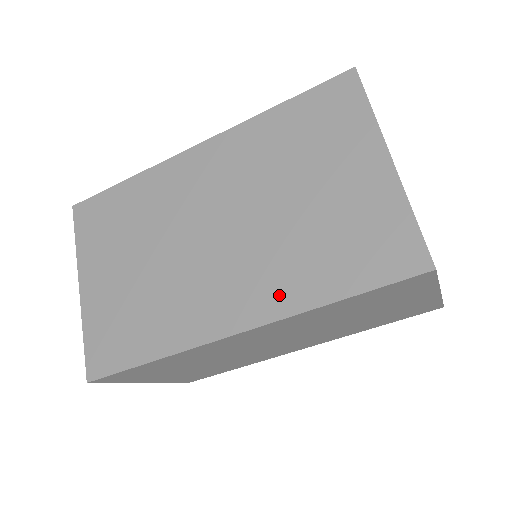
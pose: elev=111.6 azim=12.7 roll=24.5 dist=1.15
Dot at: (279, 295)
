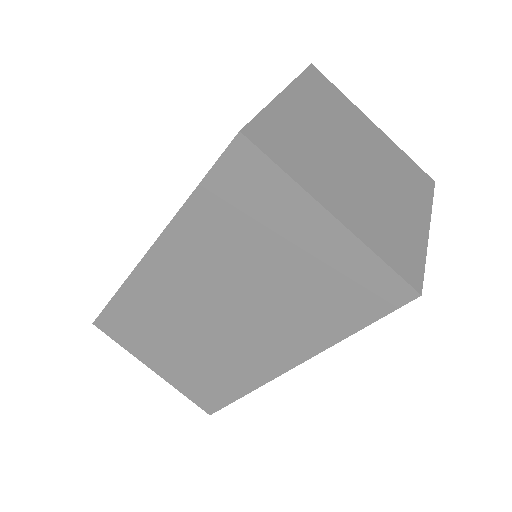
Dot at: occluded
